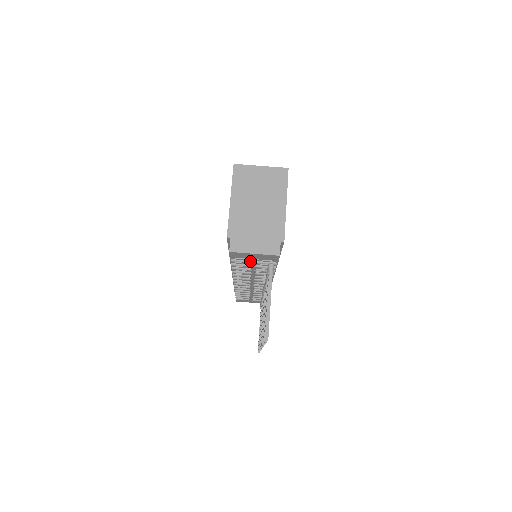
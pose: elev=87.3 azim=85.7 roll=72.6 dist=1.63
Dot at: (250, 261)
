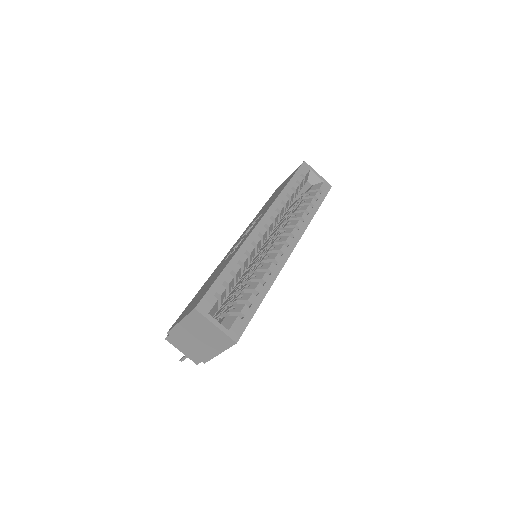
Dot at: occluded
